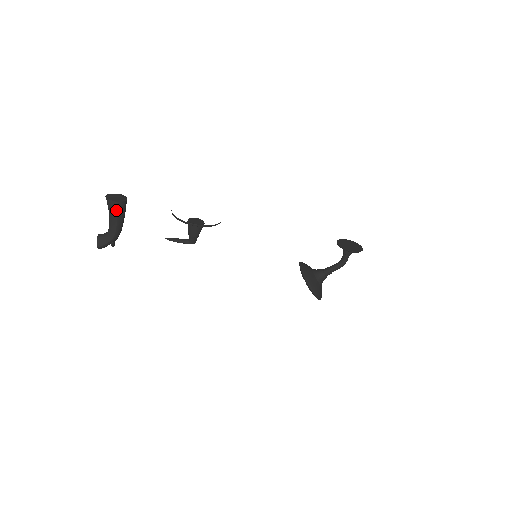
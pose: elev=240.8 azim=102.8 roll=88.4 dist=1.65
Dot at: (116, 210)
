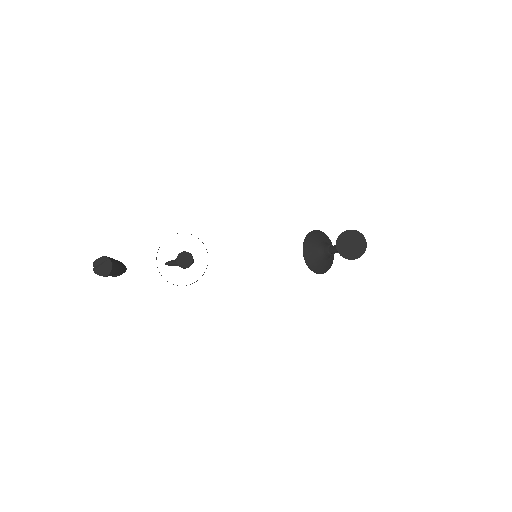
Dot at: occluded
